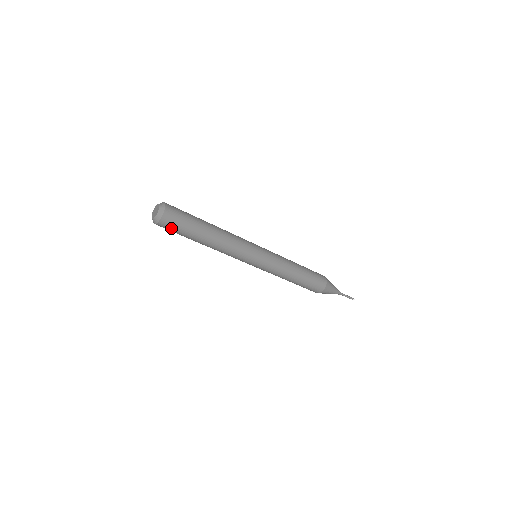
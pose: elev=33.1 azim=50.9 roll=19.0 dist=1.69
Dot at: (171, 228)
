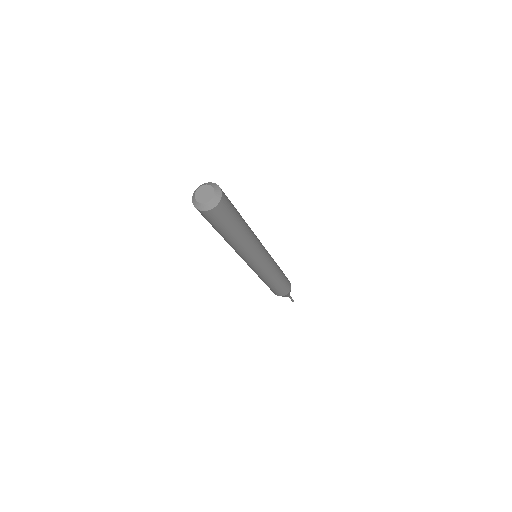
Dot at: (226, 211)
